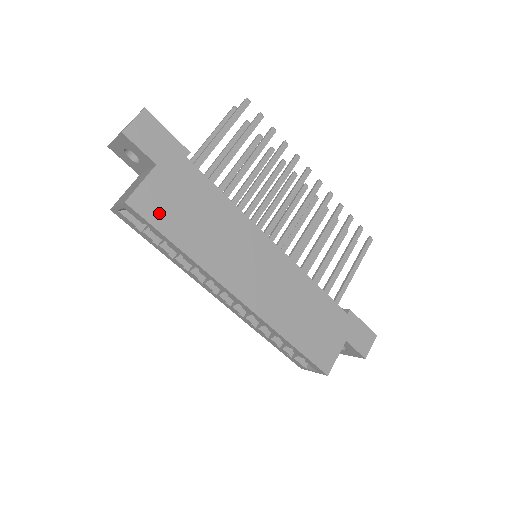
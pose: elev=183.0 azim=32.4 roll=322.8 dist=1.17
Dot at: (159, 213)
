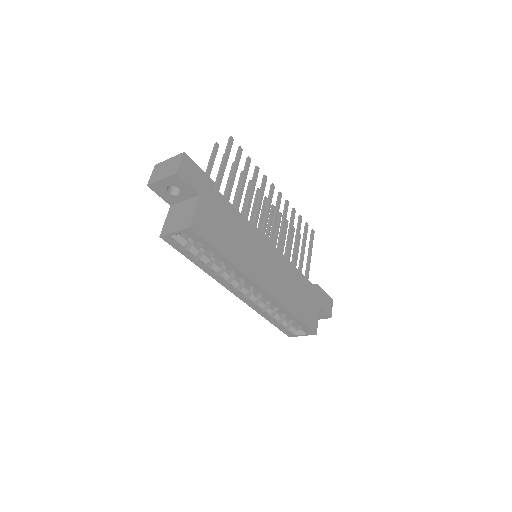
Dot at: (209, 232)
